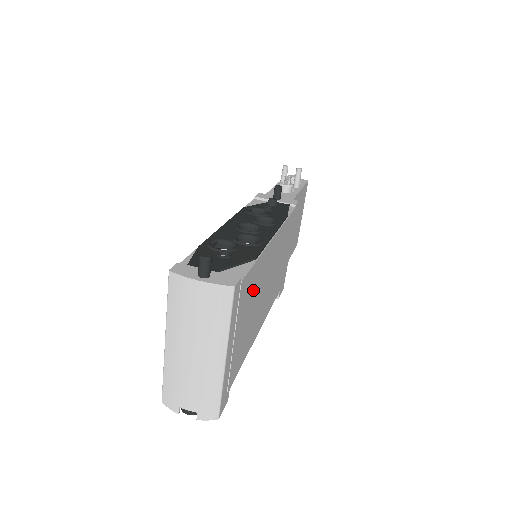
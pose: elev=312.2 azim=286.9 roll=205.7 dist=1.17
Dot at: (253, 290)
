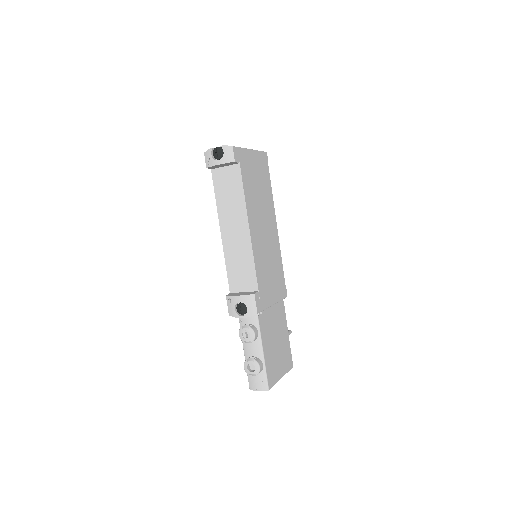
Dot at: (264, 188)
